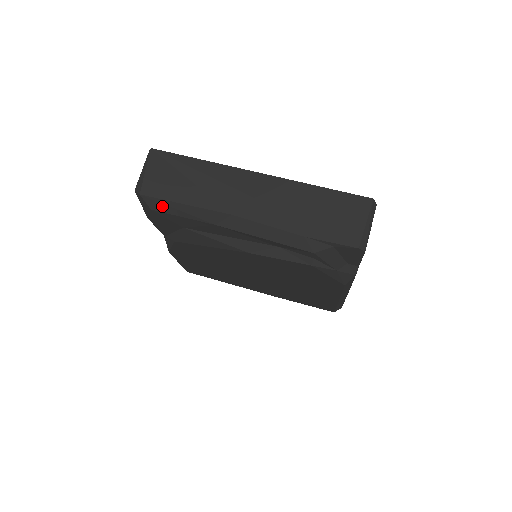
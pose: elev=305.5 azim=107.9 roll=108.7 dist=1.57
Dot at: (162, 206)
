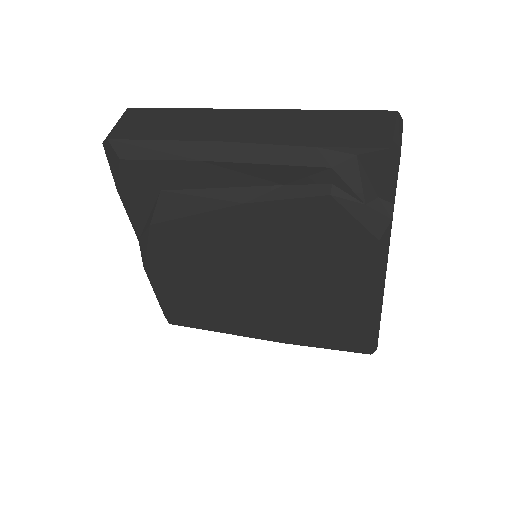
Dot at: (134, 150)
